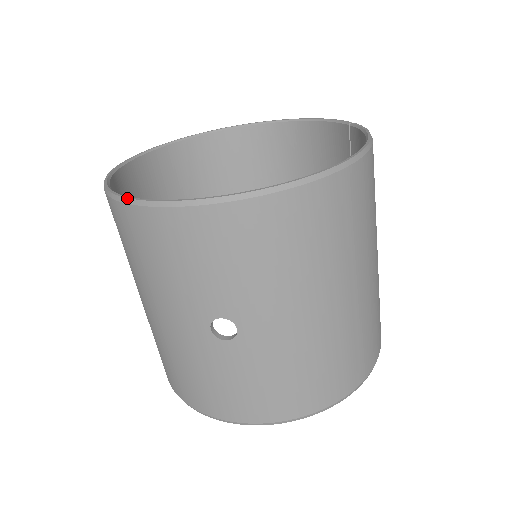
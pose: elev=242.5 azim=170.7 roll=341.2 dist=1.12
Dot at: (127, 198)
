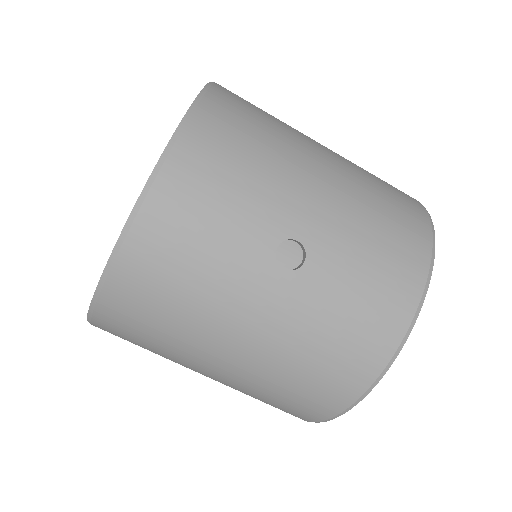
Dot at: (109, 259)
